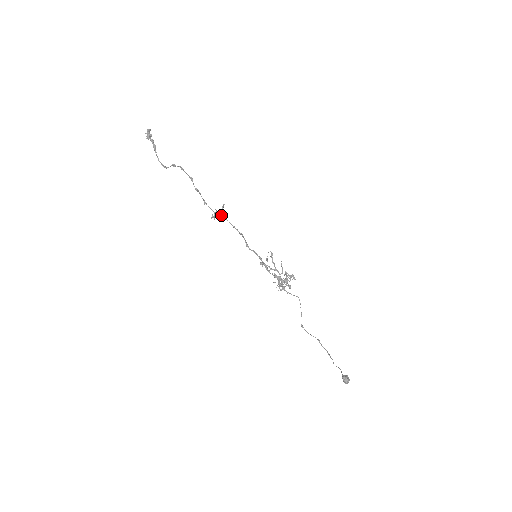
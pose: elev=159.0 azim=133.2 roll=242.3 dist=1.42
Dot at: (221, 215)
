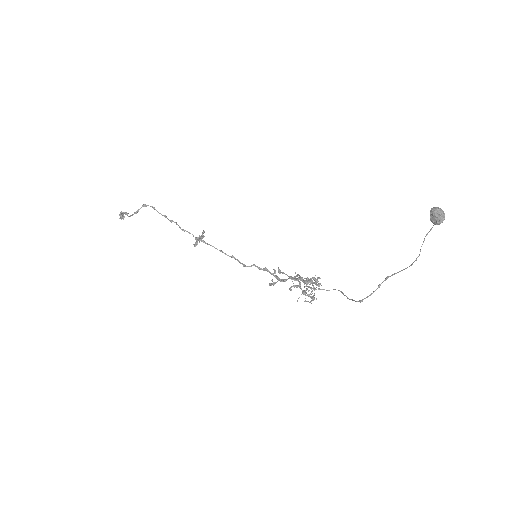
Dot at: (203, 236)
